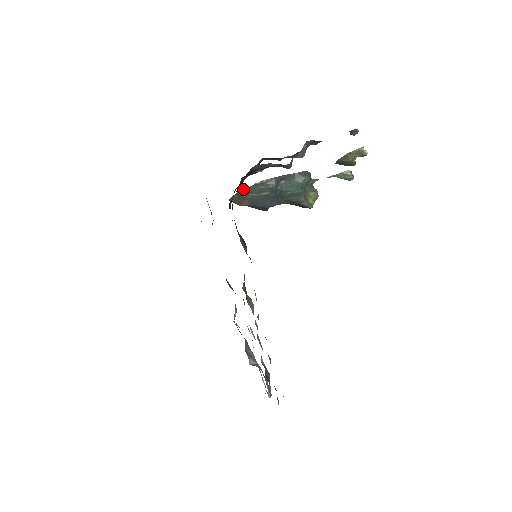
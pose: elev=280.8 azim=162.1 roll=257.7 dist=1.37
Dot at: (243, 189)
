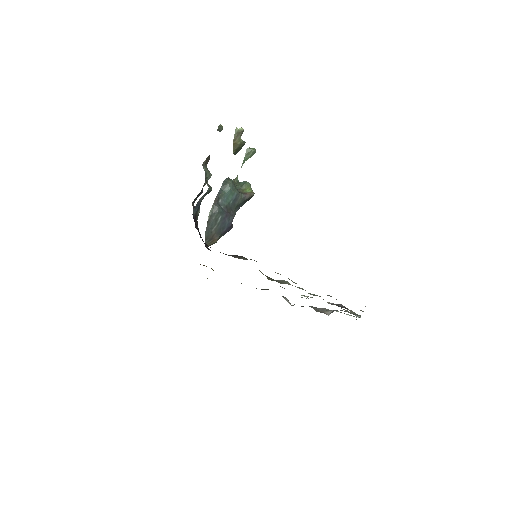
Dot at: (205, 232)
